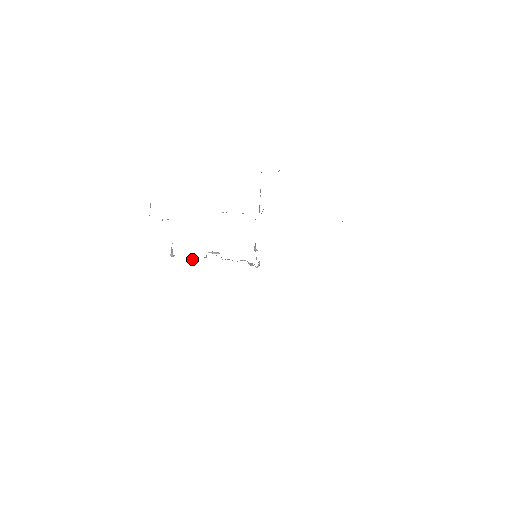
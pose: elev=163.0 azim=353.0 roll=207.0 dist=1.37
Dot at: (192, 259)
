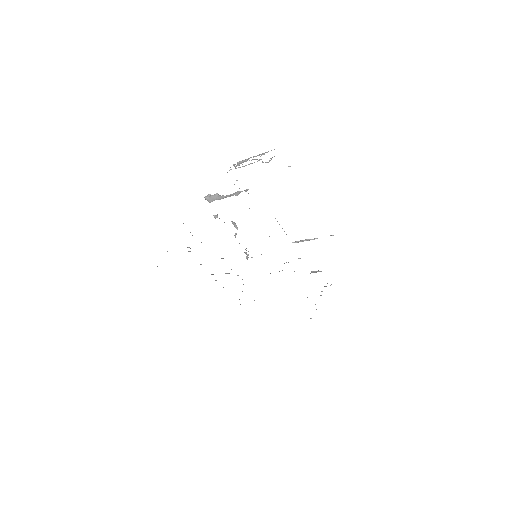
Dot at: (217, 217)
